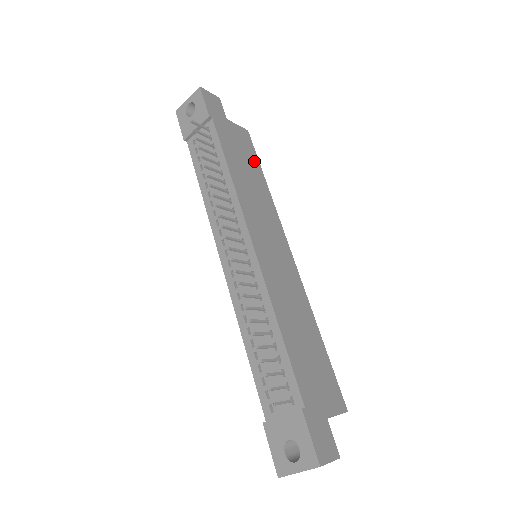
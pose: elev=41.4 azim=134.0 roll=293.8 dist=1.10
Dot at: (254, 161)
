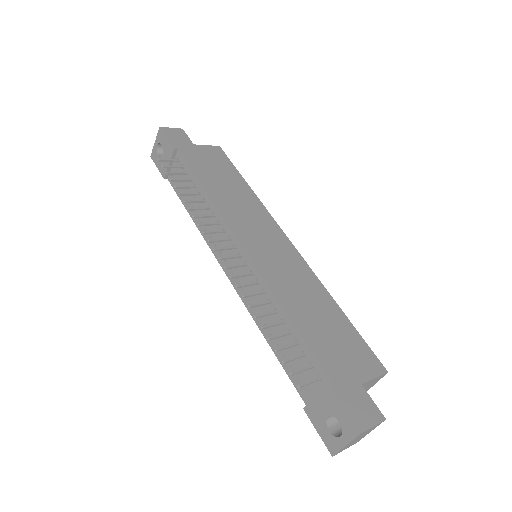
Dot at: (231, 171)
